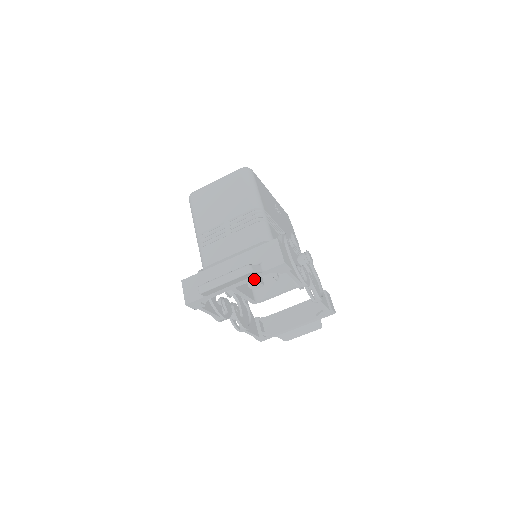
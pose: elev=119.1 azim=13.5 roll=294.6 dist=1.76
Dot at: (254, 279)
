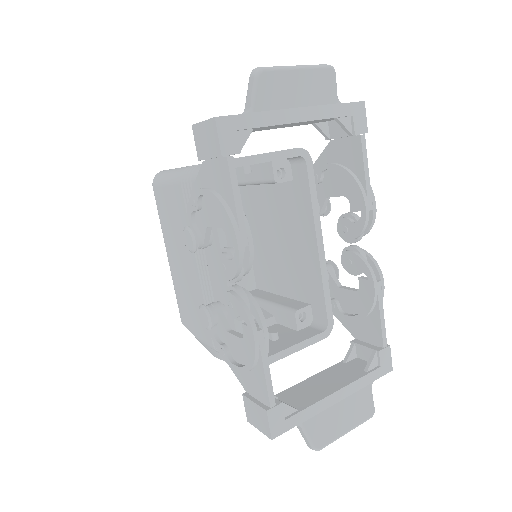
Dot at: (324, 118)
